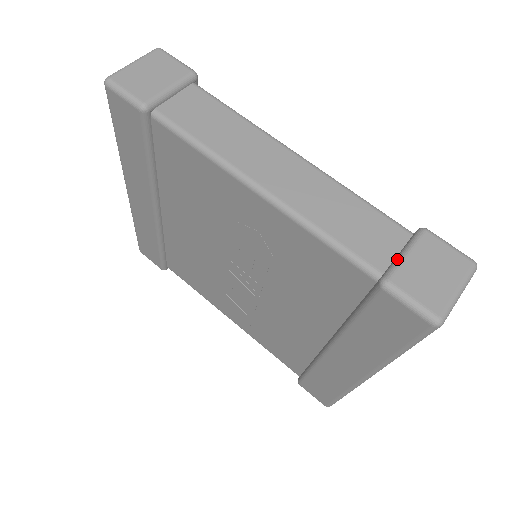
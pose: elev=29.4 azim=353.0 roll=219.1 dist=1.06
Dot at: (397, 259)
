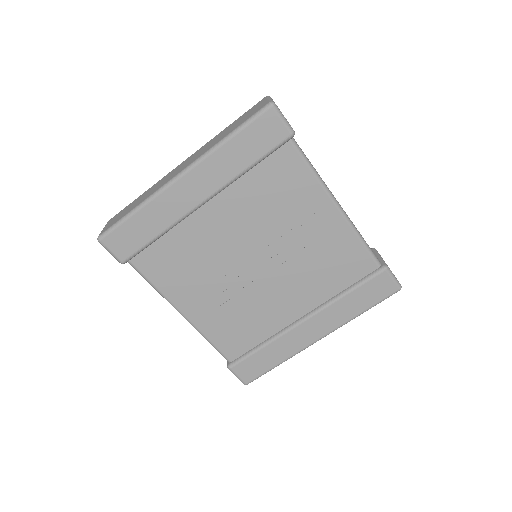
Dot at: (381, 258)
